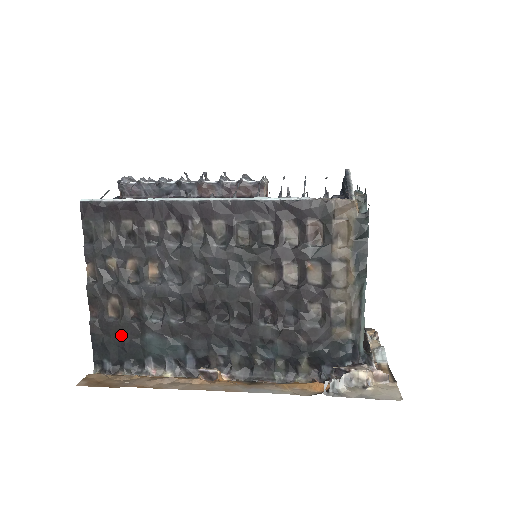
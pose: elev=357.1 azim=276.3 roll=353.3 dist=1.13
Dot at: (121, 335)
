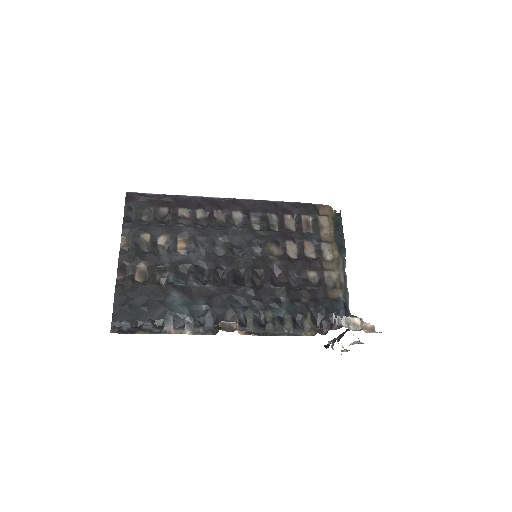
Dot at: (145, 296)
